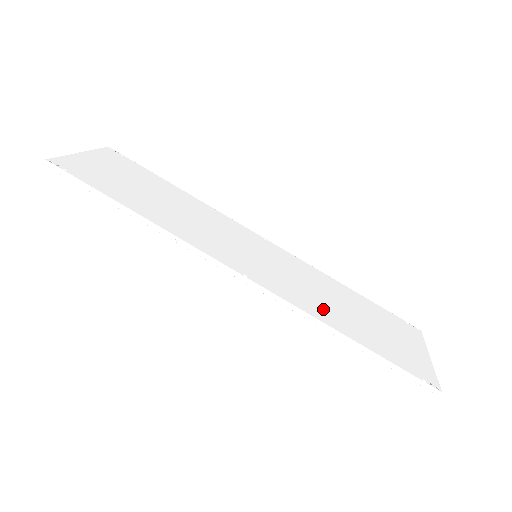
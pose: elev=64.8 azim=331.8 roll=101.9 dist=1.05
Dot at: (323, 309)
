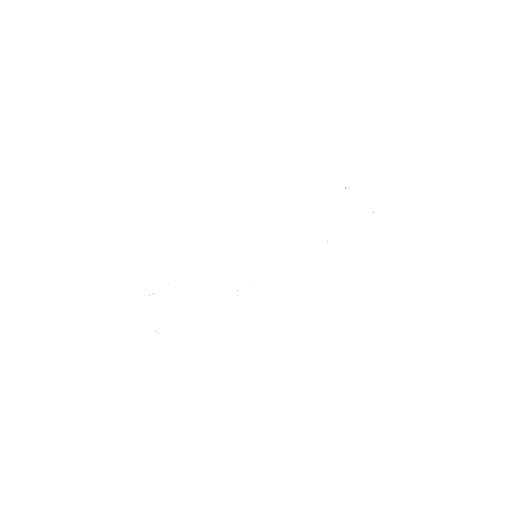
Dot at: (304, 241)
